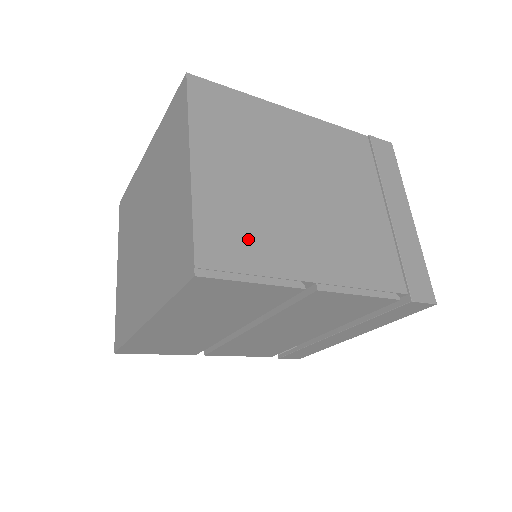
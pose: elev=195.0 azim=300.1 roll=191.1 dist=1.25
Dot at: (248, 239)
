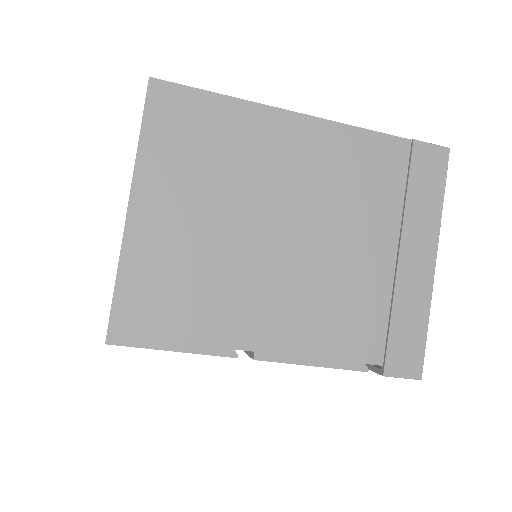
Dot at: (179, 301)
